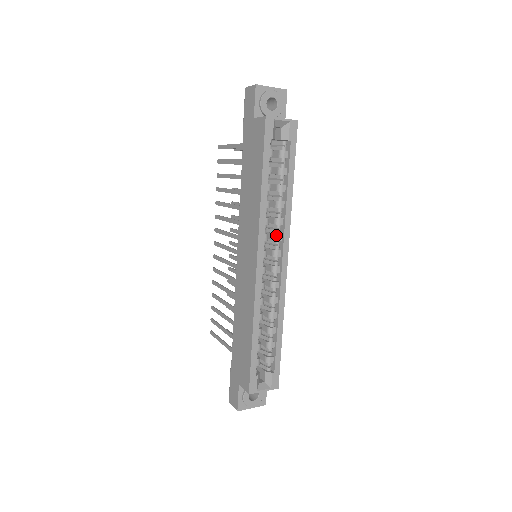
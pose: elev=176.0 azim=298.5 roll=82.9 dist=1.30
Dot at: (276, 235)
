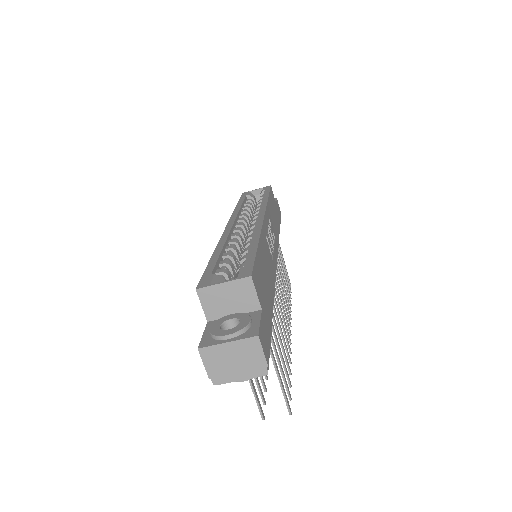
Dot at: (254, 216)
